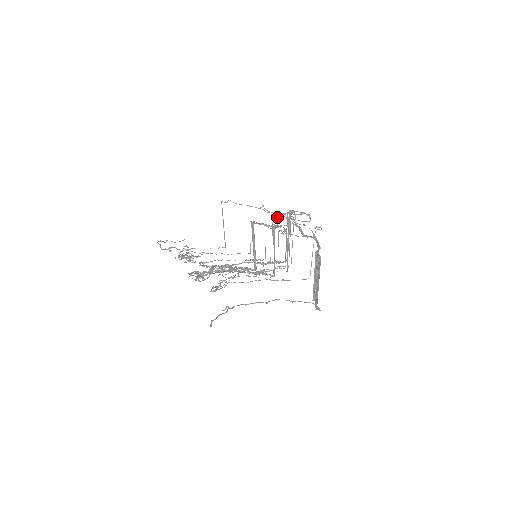
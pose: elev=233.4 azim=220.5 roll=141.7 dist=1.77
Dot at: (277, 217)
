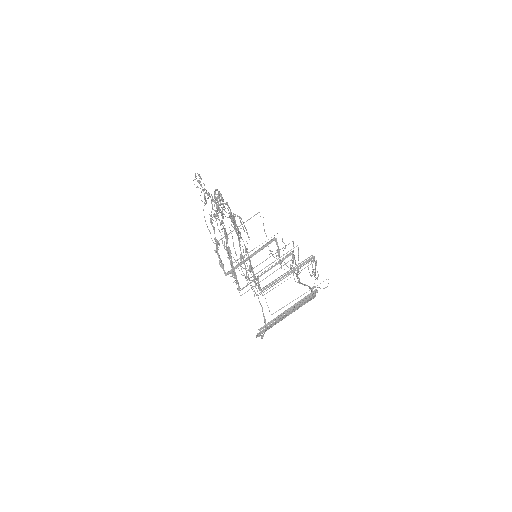
Dot at: occluded
